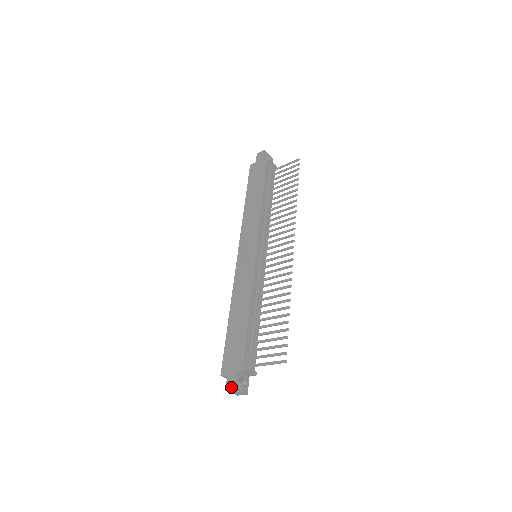
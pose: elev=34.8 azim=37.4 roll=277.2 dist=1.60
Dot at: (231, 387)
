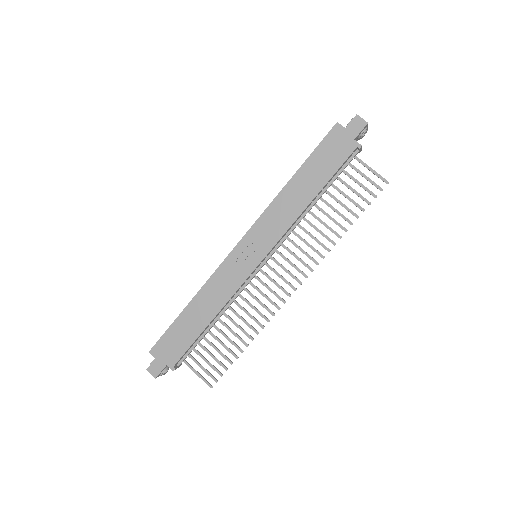
Dot at: (153, 373)
